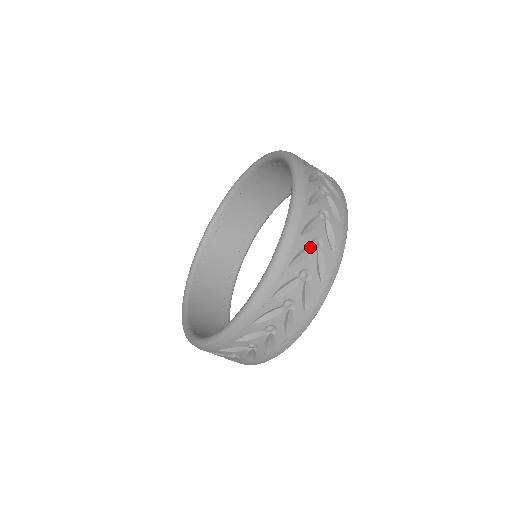
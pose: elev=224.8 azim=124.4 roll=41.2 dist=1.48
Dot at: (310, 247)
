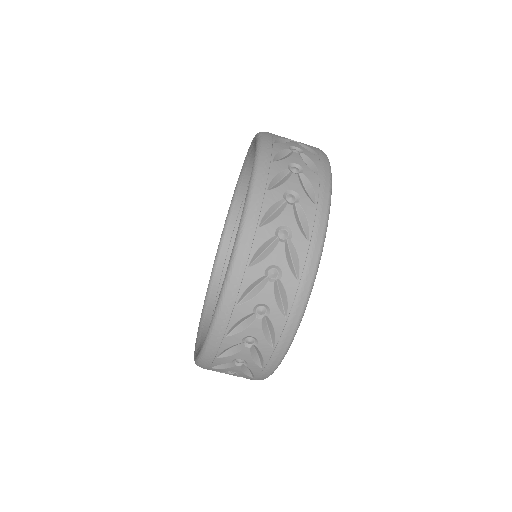
Dot at: (290, 152)
